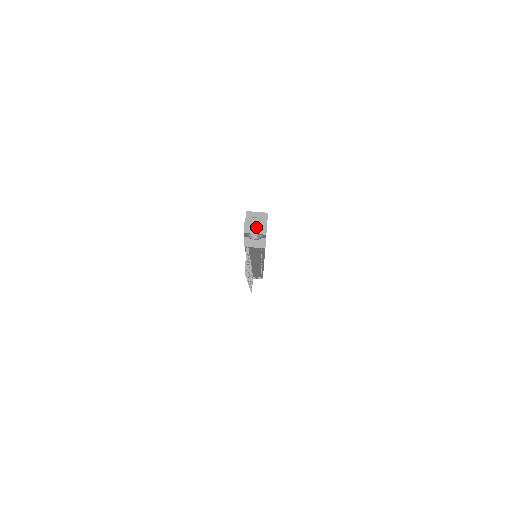
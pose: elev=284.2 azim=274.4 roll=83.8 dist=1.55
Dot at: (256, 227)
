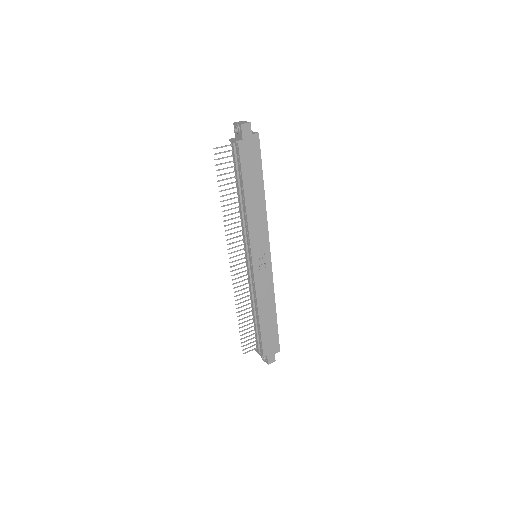
Dot at: (242, 122)
